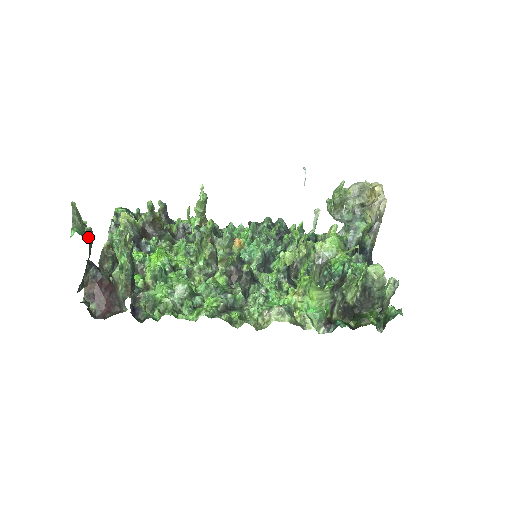
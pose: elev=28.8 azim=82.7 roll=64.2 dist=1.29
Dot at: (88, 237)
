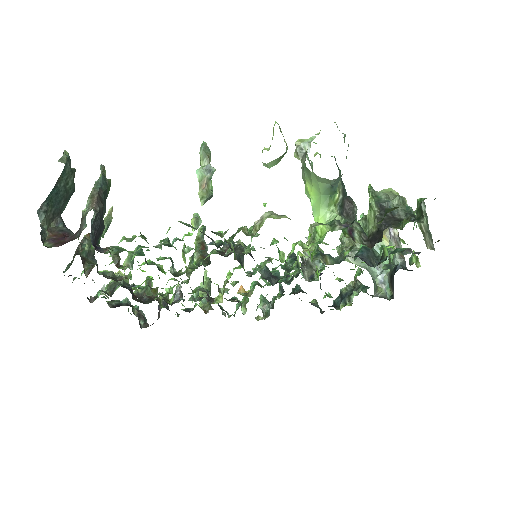
Dot at: (69, 156)
